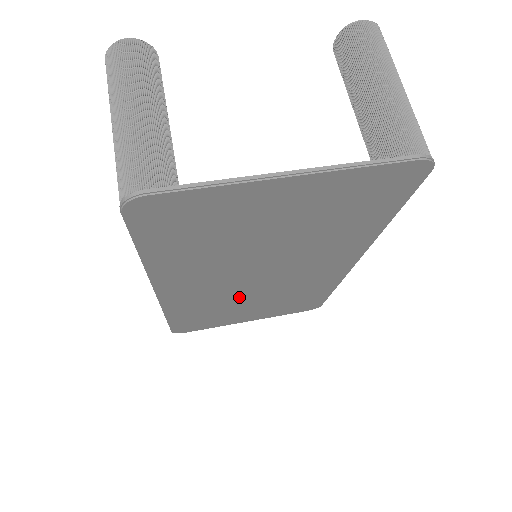
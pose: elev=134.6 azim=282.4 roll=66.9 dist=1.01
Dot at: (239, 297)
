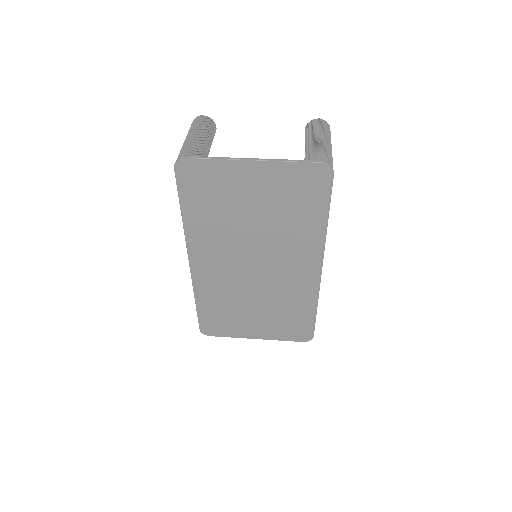
Dot at: (244, 291)
